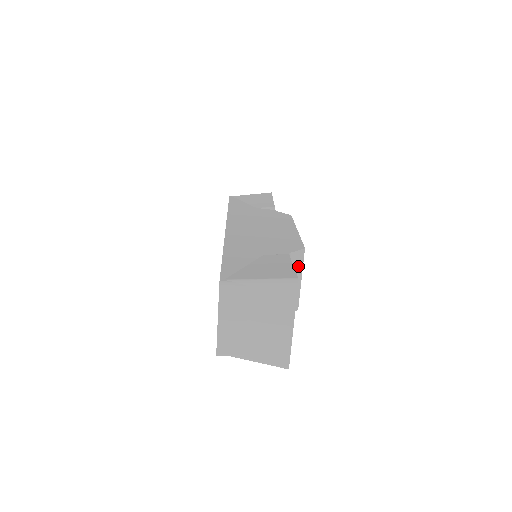
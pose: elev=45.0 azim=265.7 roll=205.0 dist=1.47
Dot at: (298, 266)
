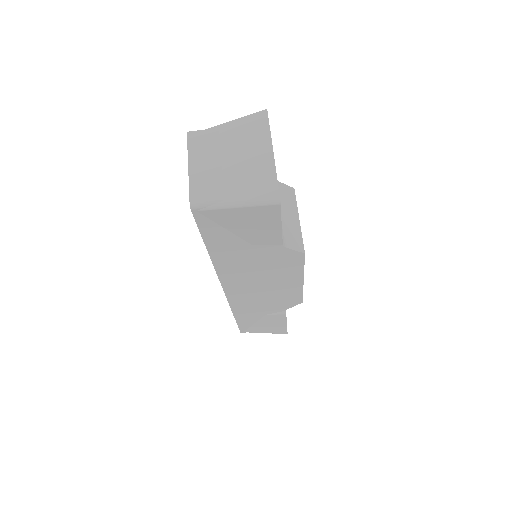
Dot at: (290, 202)
